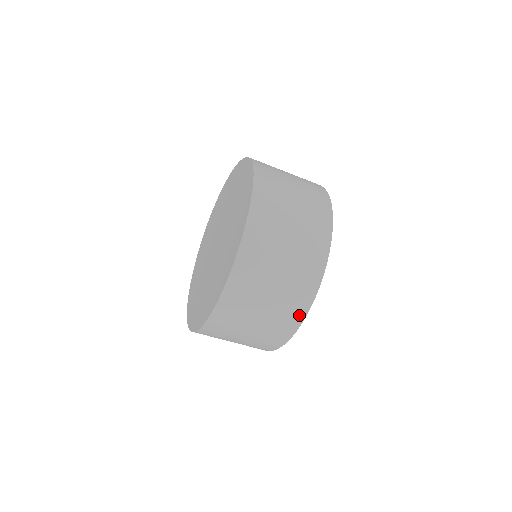
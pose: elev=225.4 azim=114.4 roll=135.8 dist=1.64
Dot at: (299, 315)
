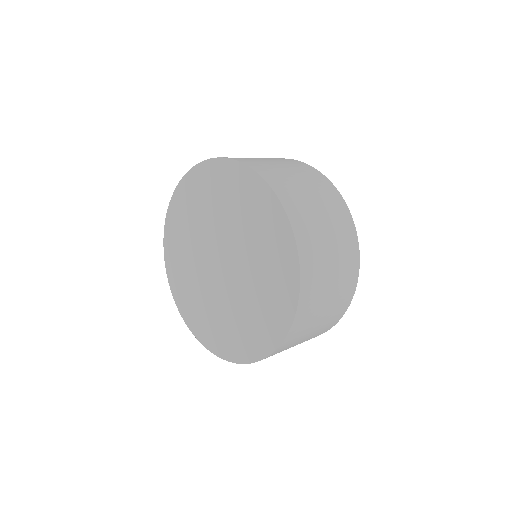
Dot at: occluded
